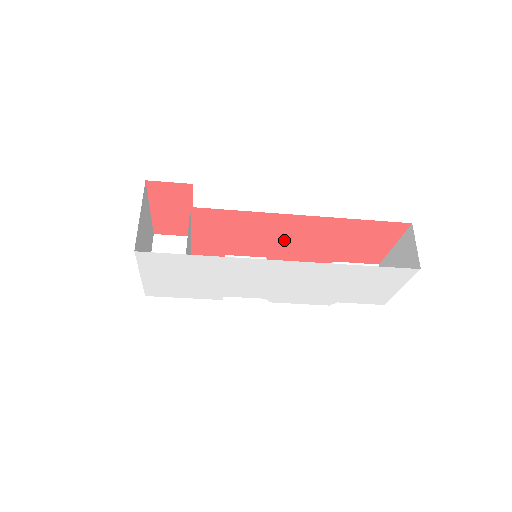
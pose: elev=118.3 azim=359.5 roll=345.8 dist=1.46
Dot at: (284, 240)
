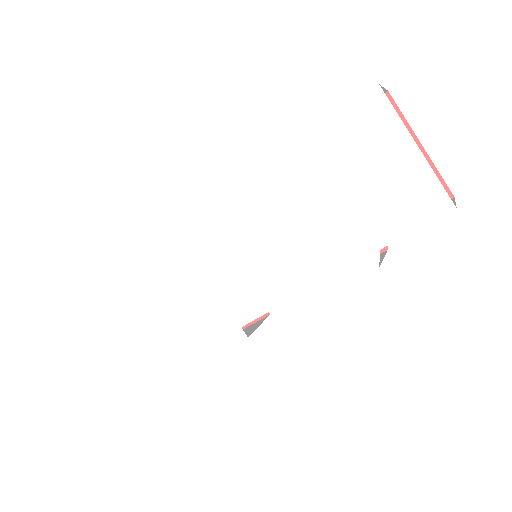
Dot at: occluded
